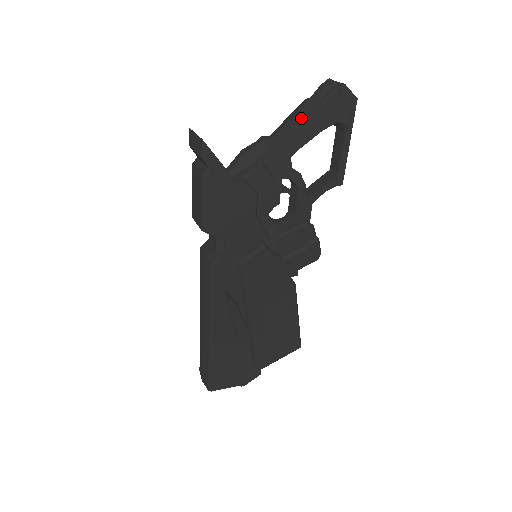
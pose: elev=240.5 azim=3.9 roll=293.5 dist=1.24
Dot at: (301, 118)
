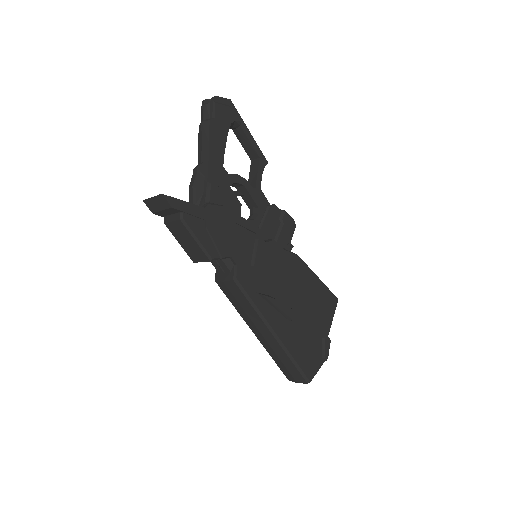
Dot at: (208, 136)
